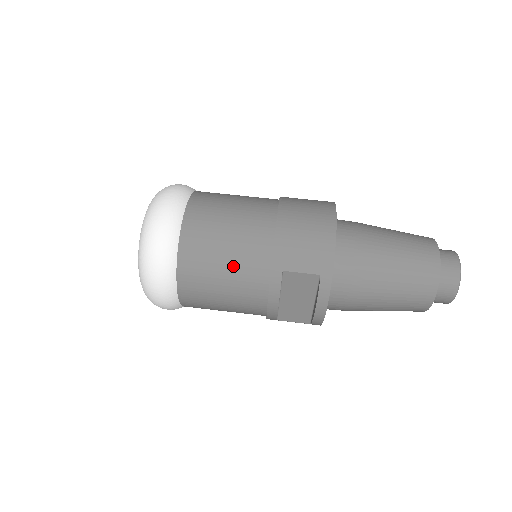
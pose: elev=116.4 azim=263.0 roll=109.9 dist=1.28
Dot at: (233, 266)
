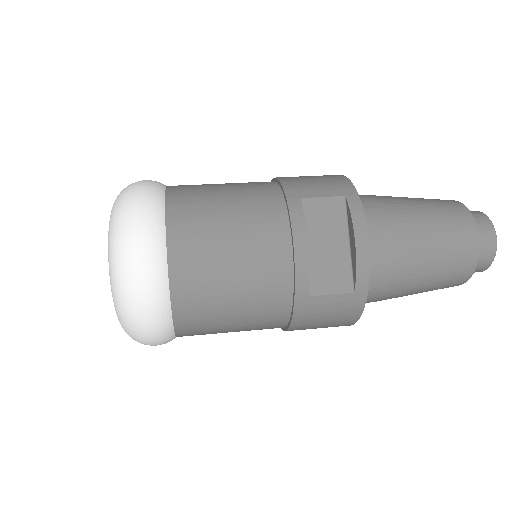
Dot at: (239, 206)
